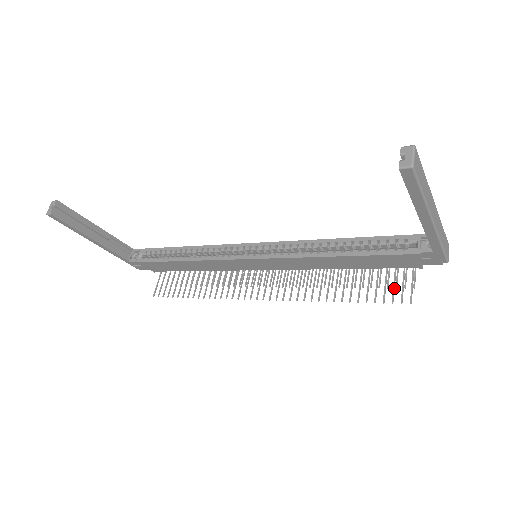
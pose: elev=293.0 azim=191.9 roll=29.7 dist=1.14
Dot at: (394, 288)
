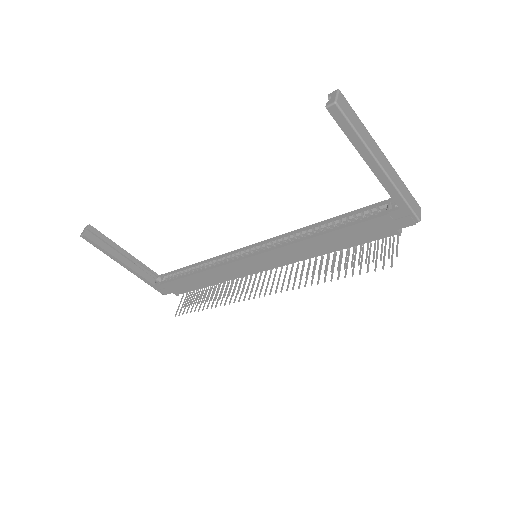
Dot at: (376, 258)
